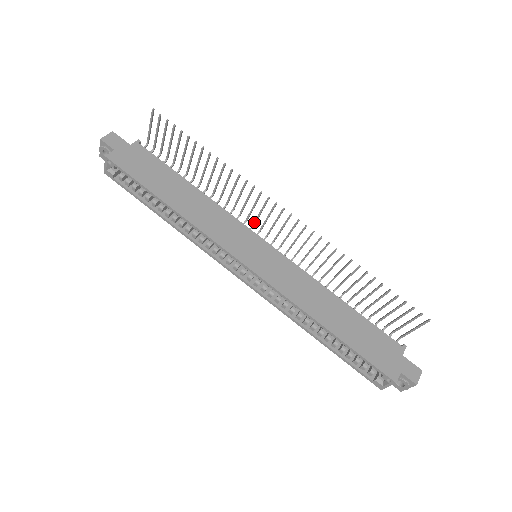
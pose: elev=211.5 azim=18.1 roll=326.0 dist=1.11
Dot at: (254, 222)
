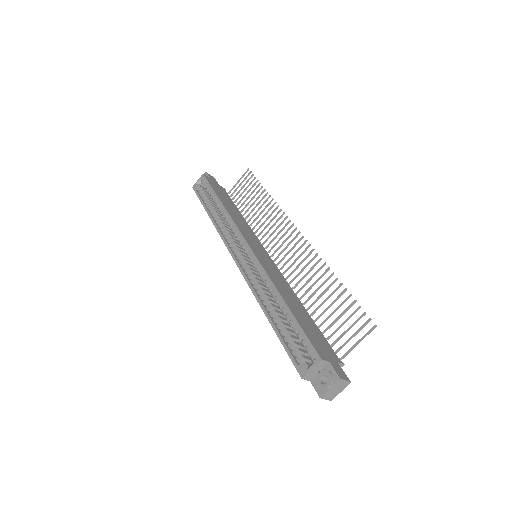
Dot at: (268, 244)
